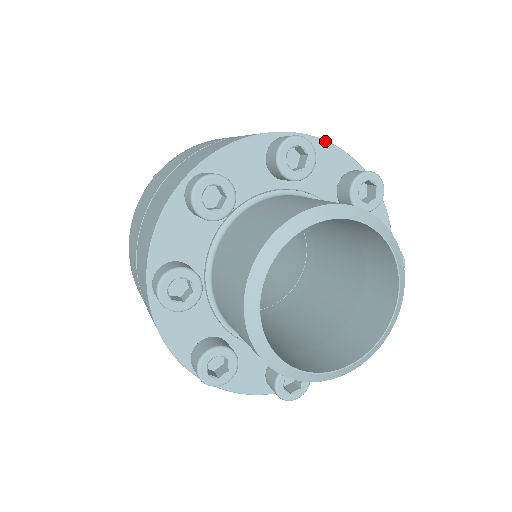
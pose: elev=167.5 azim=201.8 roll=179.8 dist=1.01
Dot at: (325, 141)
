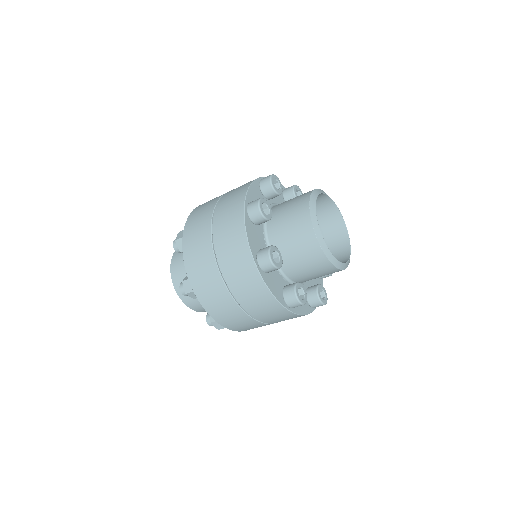
Dot at: occluded
